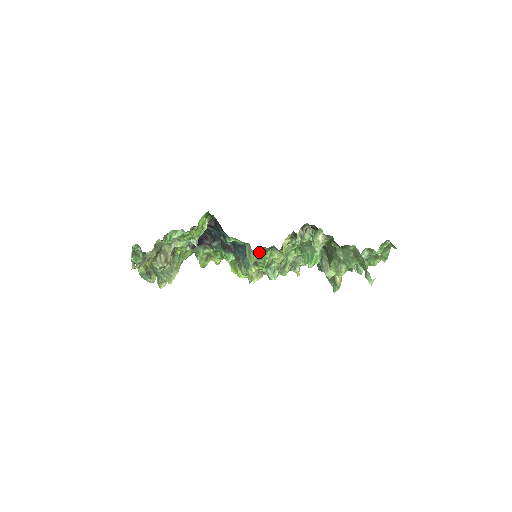
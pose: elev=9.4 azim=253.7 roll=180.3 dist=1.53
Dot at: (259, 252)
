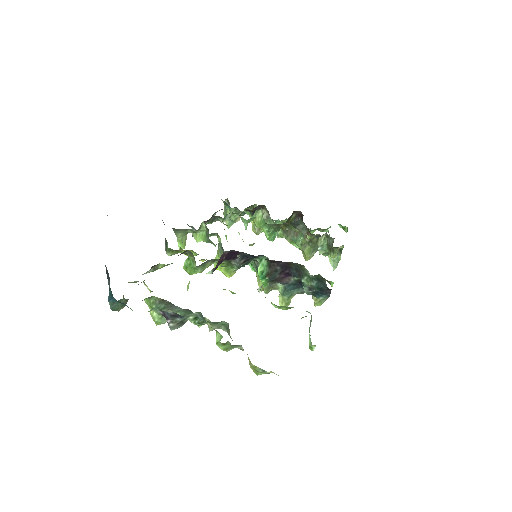
Dot at: occluded
